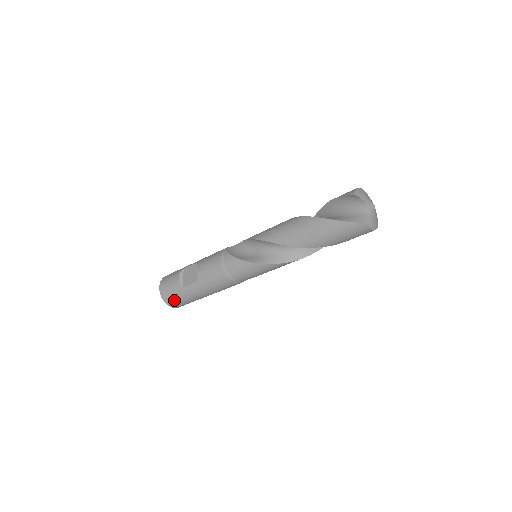
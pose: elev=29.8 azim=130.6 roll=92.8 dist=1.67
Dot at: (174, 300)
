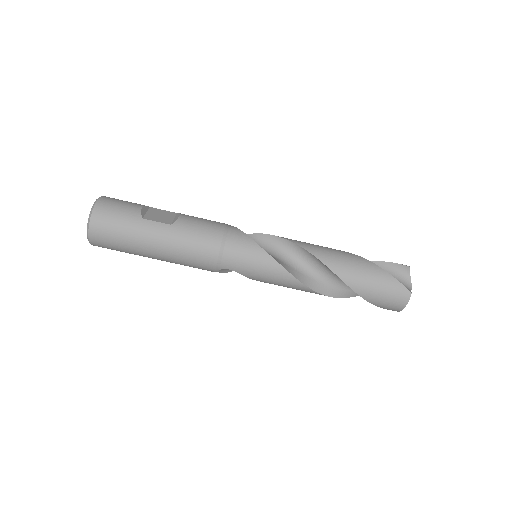
Dot at: (109, 224)
